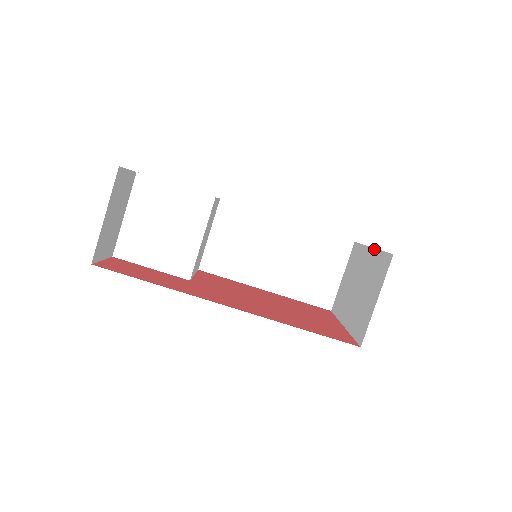
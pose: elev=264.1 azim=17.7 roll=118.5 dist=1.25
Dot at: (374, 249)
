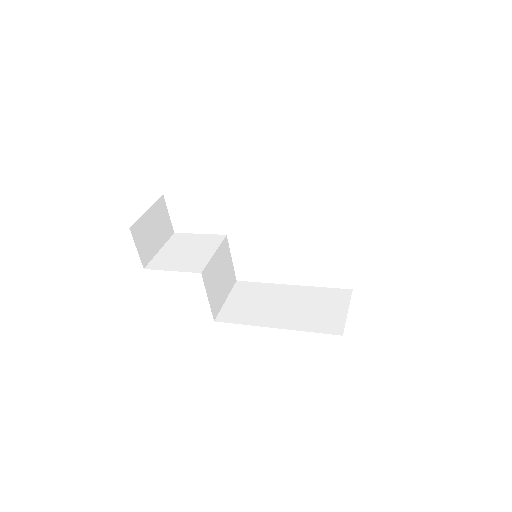
Dot at: occluded
